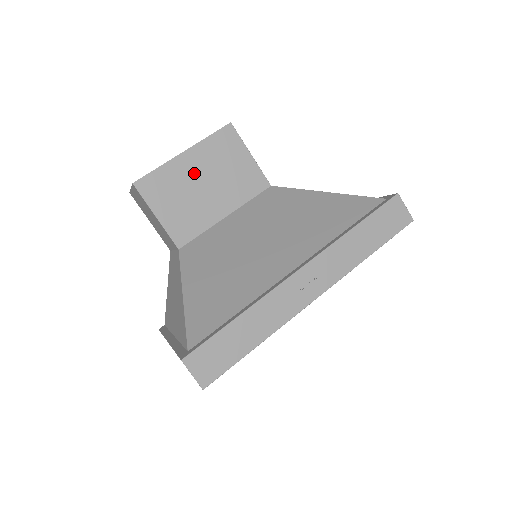
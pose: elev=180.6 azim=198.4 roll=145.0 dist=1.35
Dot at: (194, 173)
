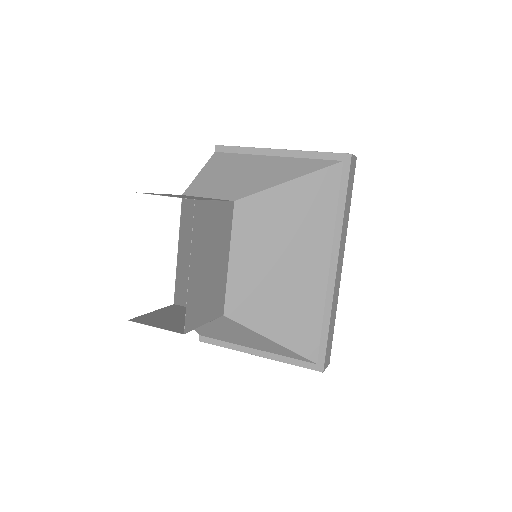
Dot at: (202, 269)
